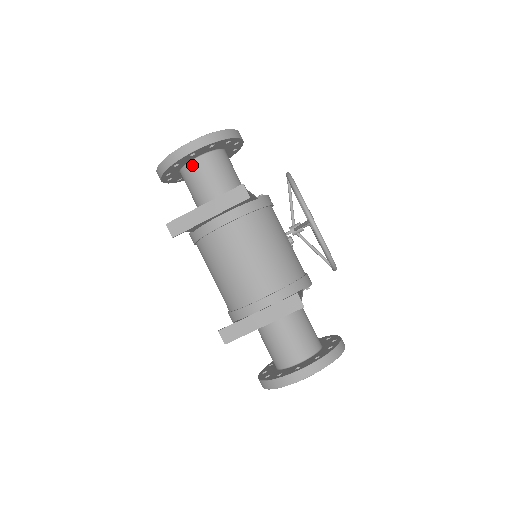
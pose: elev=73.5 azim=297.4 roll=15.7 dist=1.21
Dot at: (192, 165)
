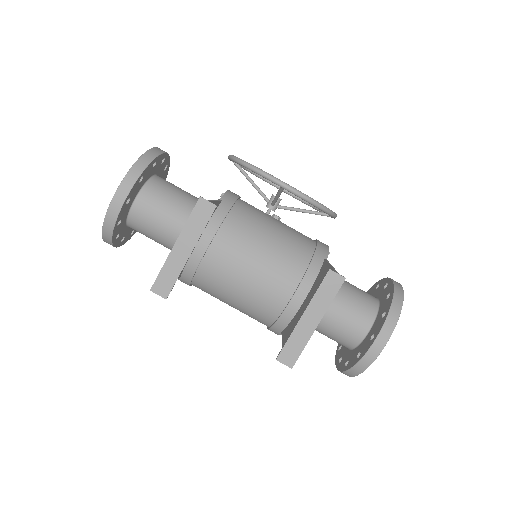
Dot at: (134, 211)
